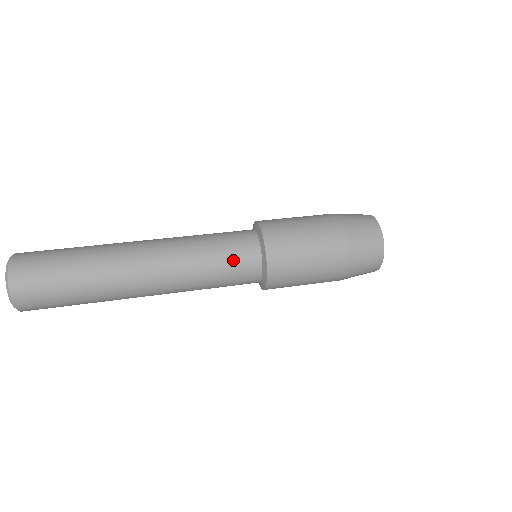
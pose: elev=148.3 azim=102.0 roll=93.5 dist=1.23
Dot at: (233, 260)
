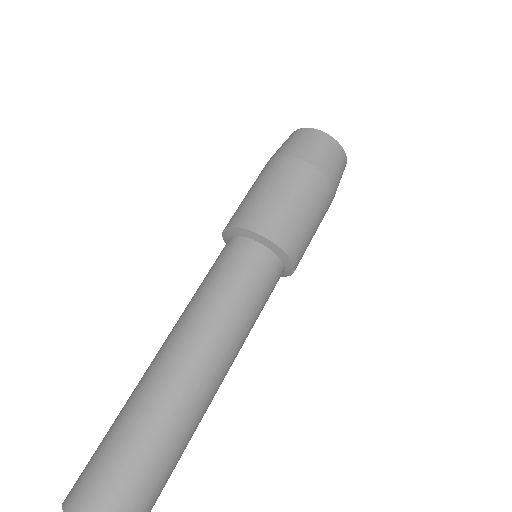
Dot at: (260, 283)
